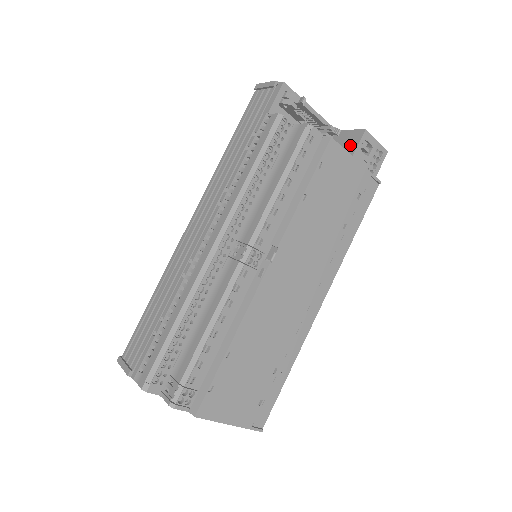
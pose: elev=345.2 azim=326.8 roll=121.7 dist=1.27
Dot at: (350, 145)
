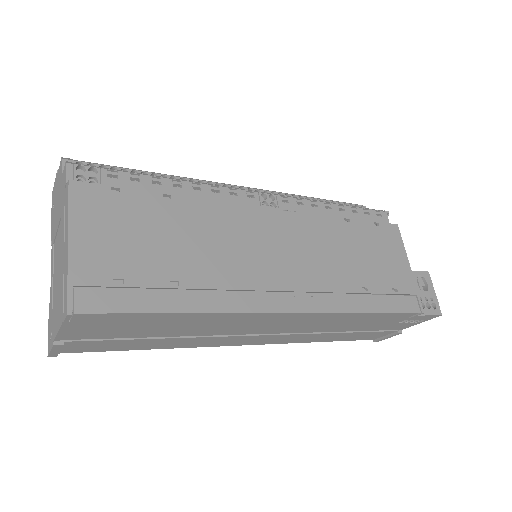
Dot at: occluded
